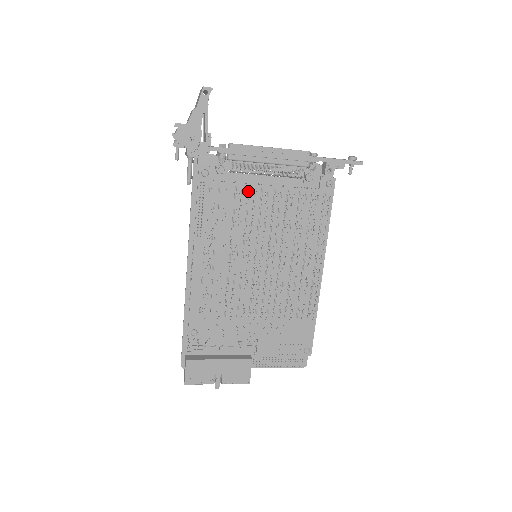
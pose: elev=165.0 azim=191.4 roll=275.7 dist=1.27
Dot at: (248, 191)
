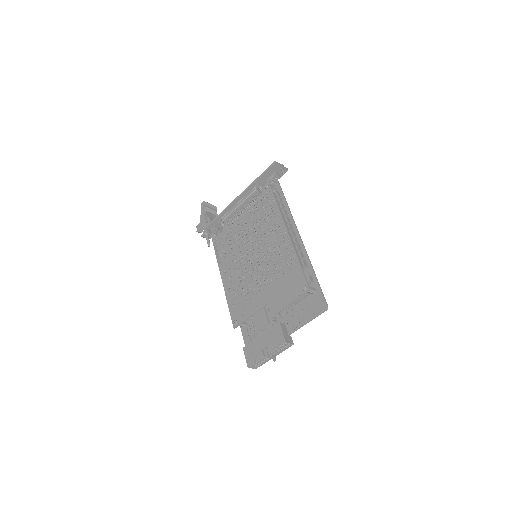
Dot at: (232, 226)
